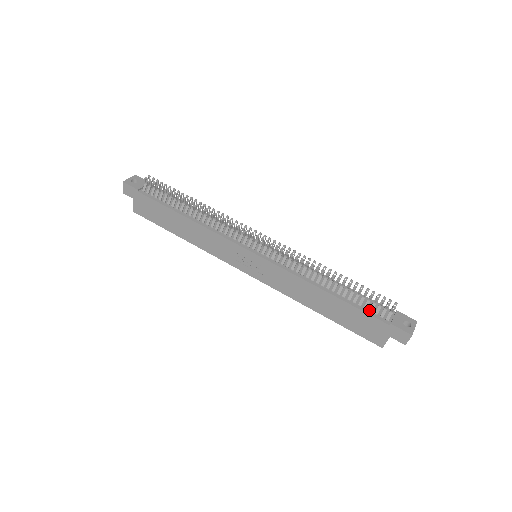
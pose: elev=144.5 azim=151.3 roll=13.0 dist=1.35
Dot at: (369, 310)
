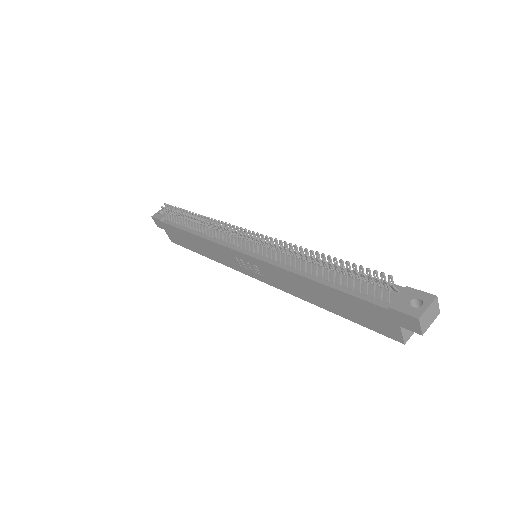
Dot at: (363, 293)
